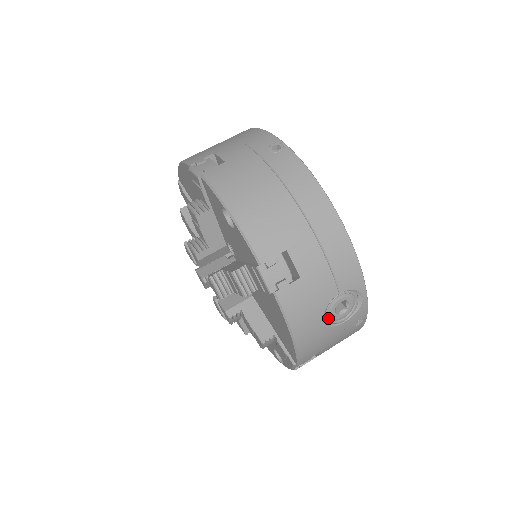
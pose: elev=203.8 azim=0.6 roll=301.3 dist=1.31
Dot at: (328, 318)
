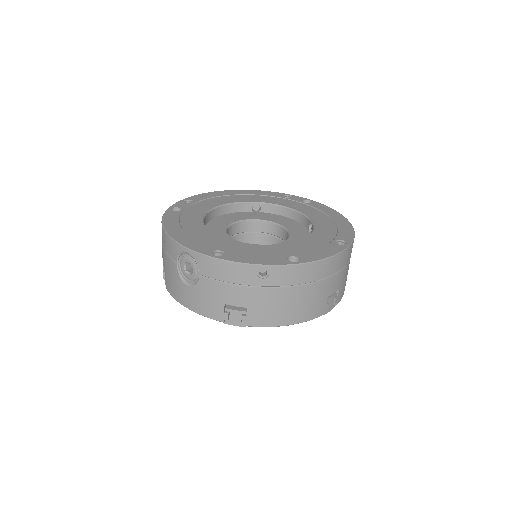
Dot at: occluded
